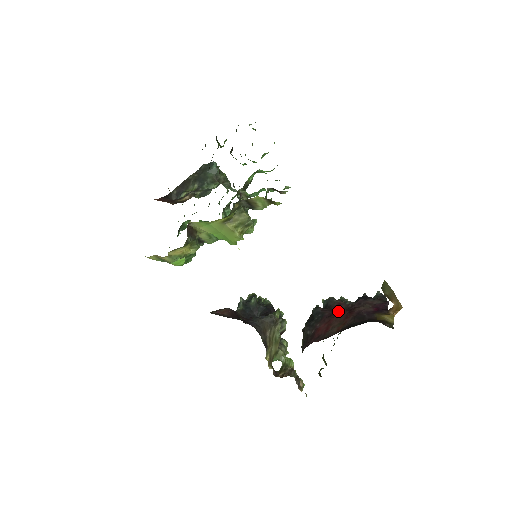
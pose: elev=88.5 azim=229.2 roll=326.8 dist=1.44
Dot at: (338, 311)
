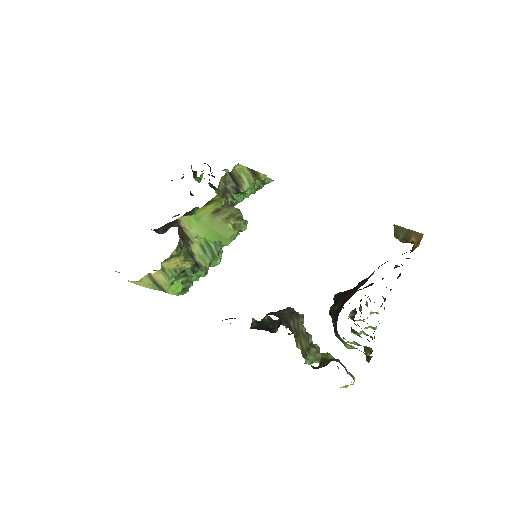
Dot at: (360, 282)
